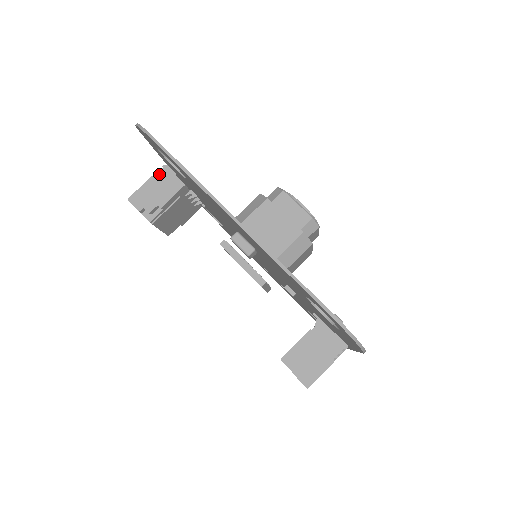
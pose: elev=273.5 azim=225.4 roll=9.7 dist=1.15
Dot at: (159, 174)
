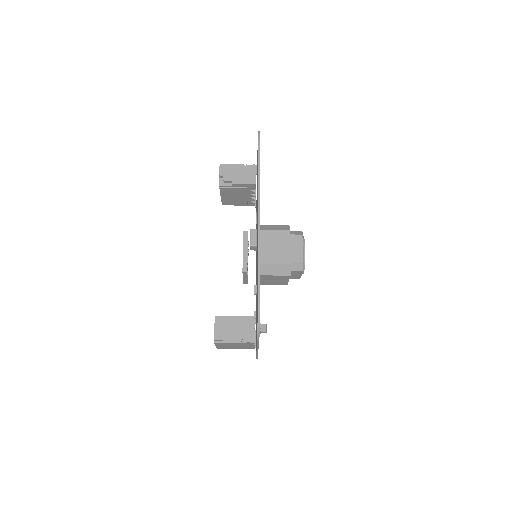
Dot at: (248, 166)
